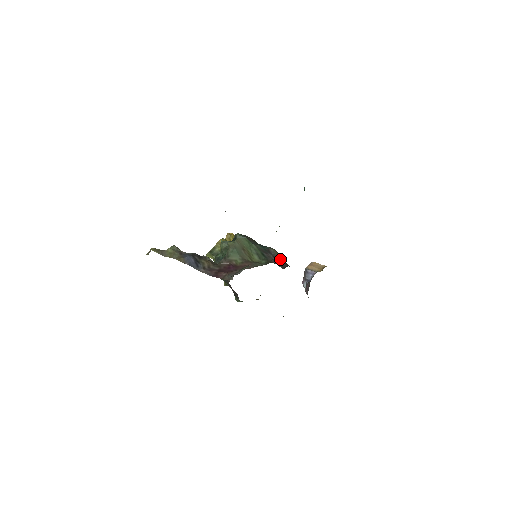
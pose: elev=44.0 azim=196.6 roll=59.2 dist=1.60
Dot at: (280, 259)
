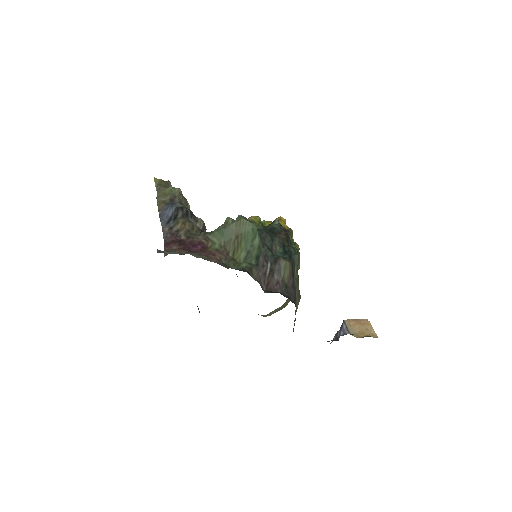
Dot at: (281, 279)
